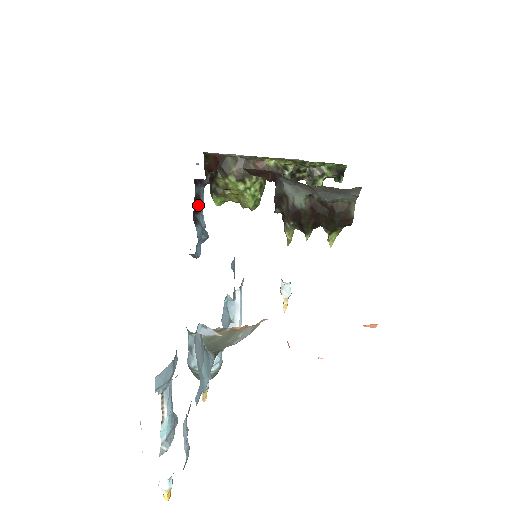
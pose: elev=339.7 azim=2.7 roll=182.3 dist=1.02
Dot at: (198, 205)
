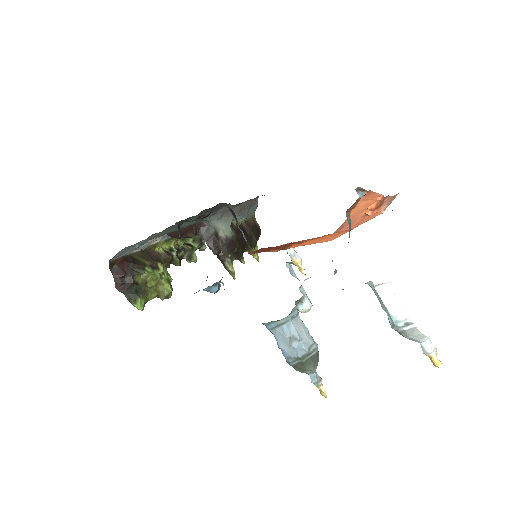
Dot at: occluded
